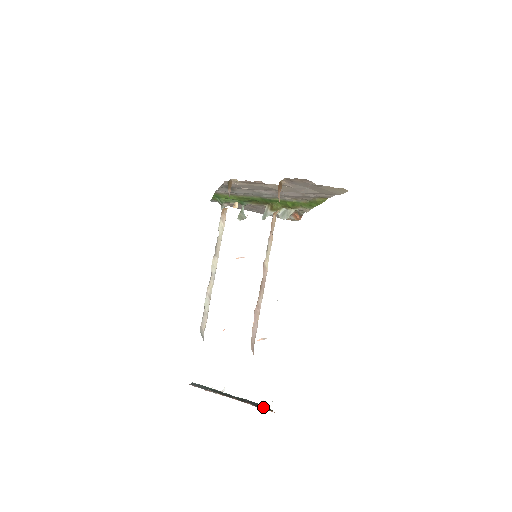
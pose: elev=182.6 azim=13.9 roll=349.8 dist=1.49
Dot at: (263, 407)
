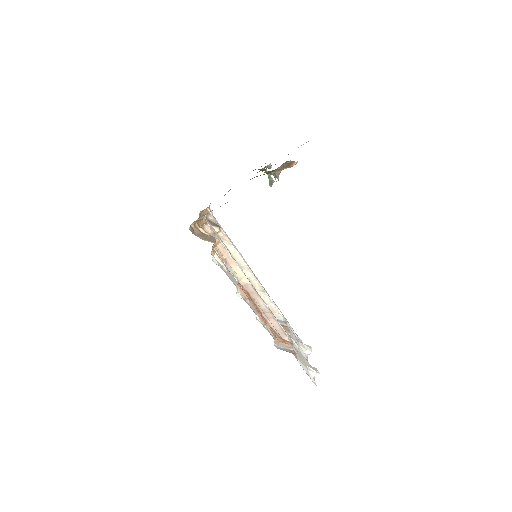
Dot at: occluded
